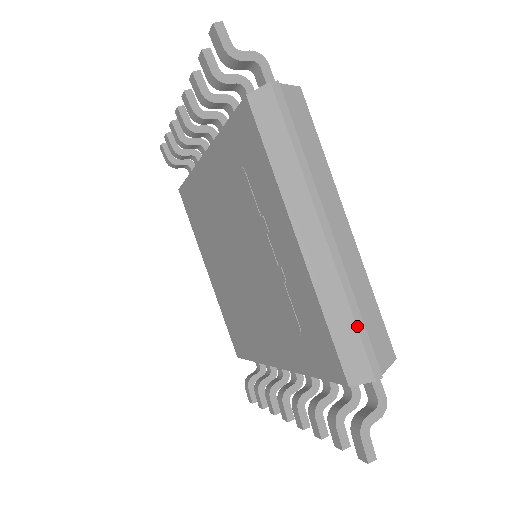
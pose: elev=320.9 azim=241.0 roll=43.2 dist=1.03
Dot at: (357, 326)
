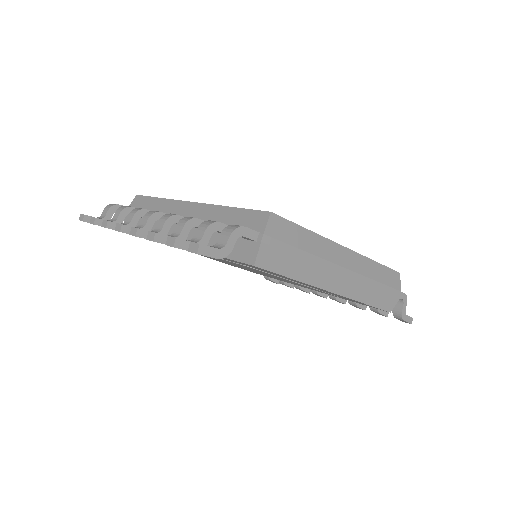
Dot at: (382, 290)
